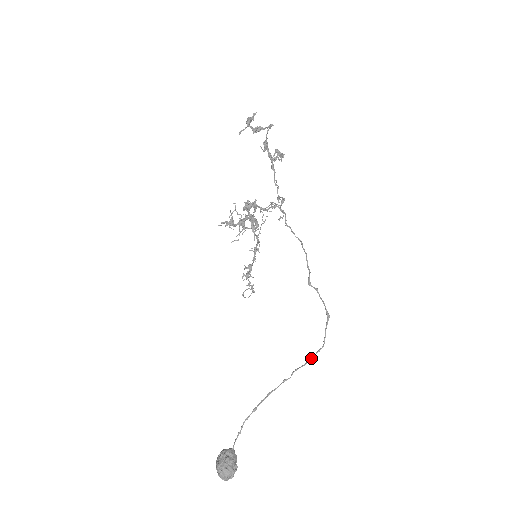
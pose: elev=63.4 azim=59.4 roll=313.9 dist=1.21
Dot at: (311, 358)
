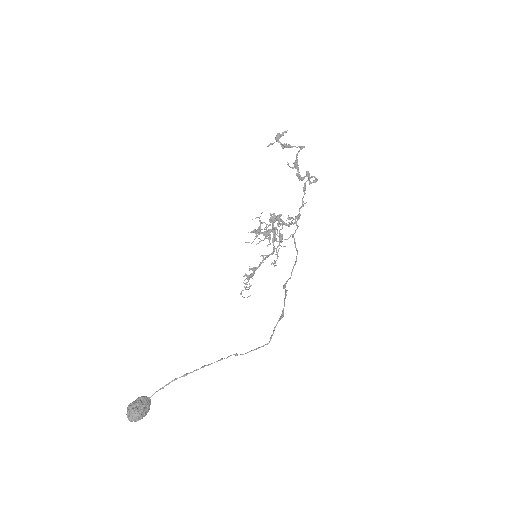
Dot at: occluded
